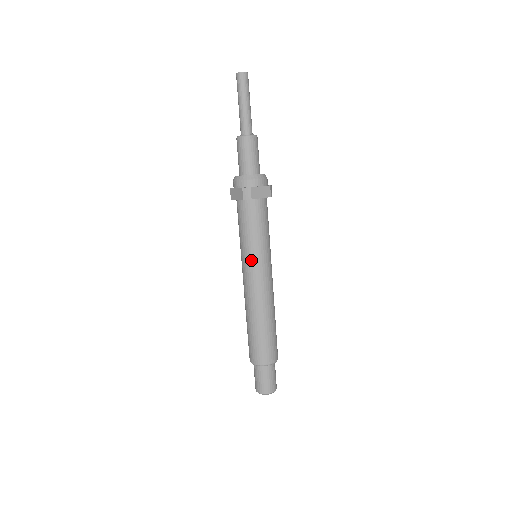
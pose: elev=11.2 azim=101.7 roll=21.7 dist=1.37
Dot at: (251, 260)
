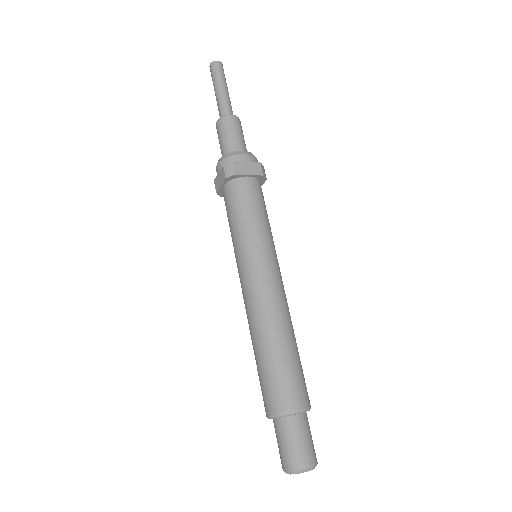
Dot at: (246, 254)
